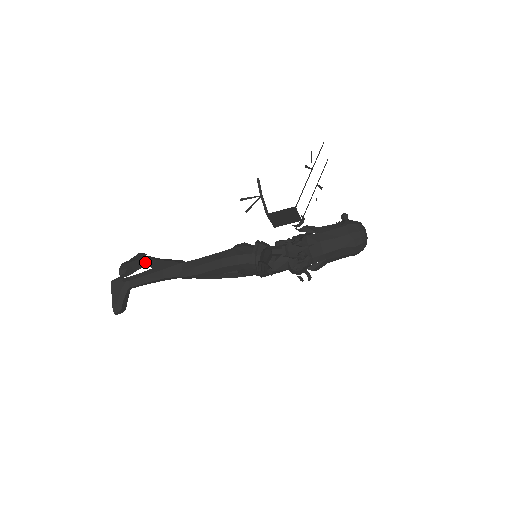
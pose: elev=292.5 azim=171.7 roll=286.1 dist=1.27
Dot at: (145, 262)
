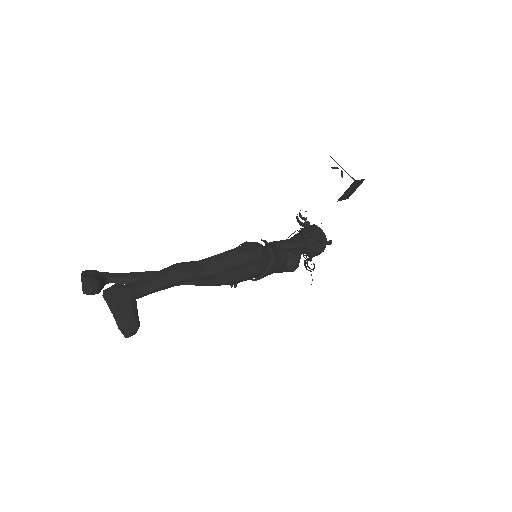
Dot at: (111, 276)
